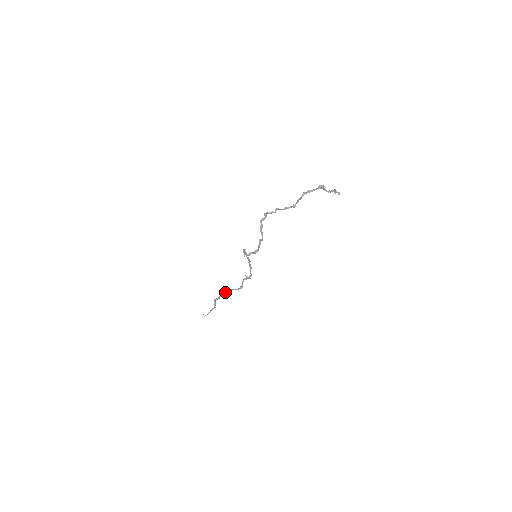
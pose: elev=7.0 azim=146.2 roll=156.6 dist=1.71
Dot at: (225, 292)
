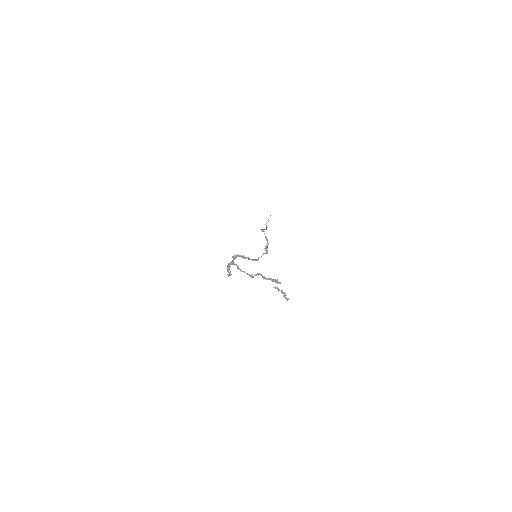
Dot at: occluded
